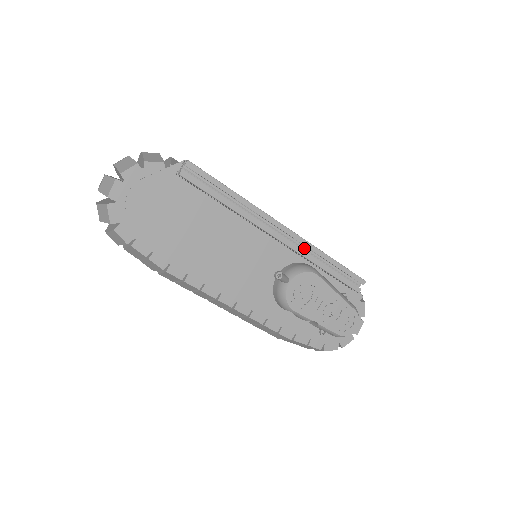
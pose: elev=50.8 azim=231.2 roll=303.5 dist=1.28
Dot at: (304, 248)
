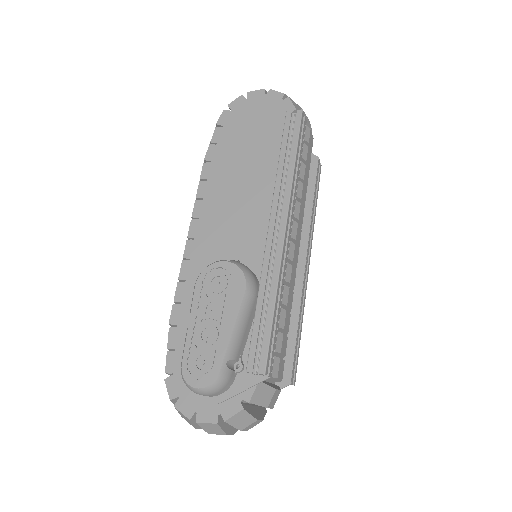
Dot at: (274, 267)
